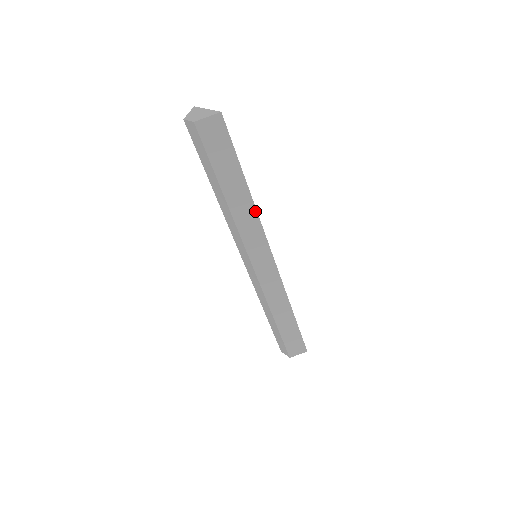
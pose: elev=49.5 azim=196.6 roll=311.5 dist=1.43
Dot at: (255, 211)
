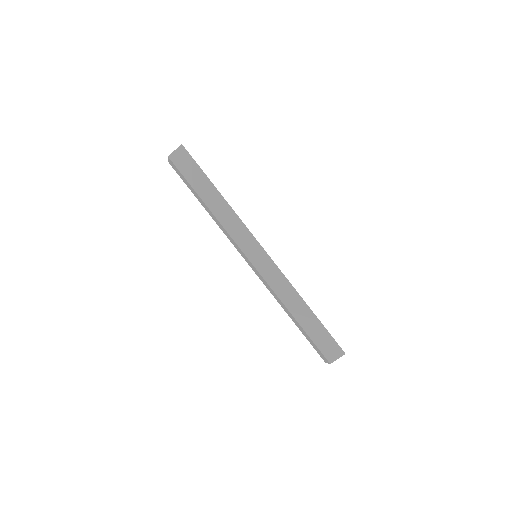
Dot at: (232, 210)
